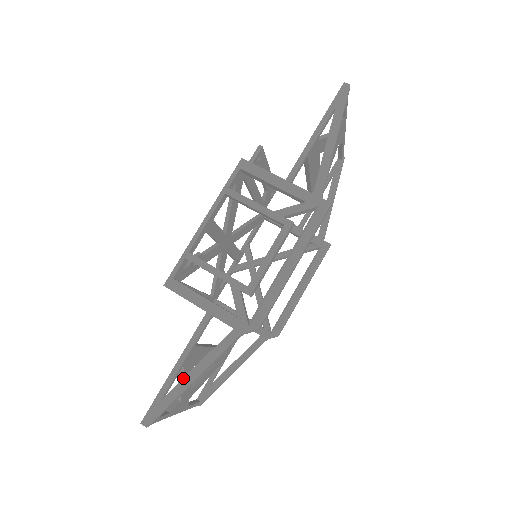
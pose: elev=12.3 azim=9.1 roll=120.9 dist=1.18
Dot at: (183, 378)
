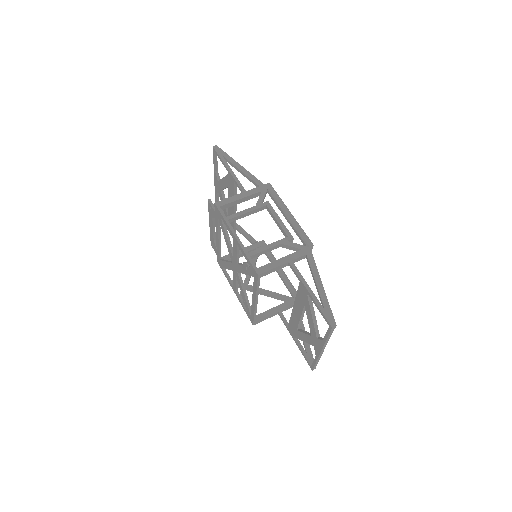
Dot at: (319, 292)
